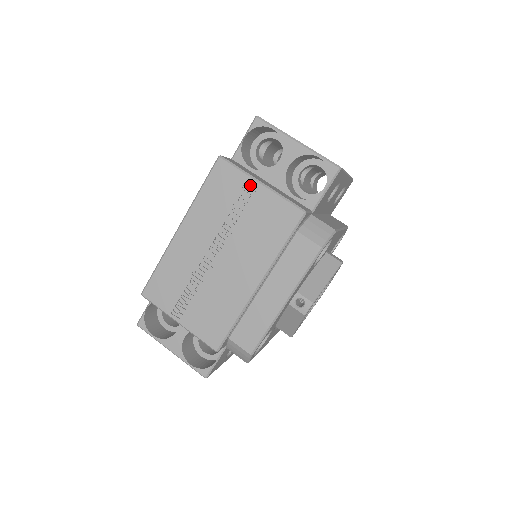
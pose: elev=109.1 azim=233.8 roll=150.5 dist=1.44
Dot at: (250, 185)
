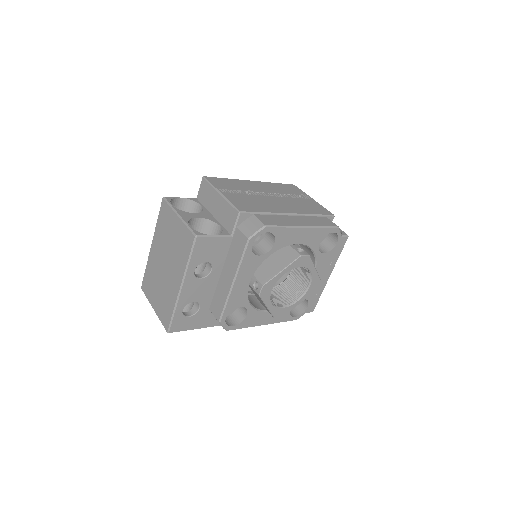
Dot at: (306, 197)
